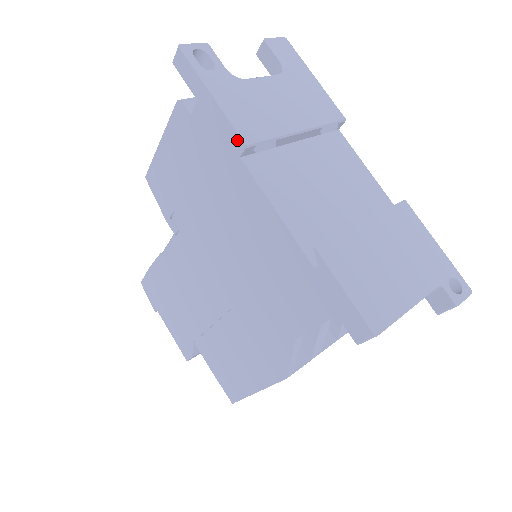
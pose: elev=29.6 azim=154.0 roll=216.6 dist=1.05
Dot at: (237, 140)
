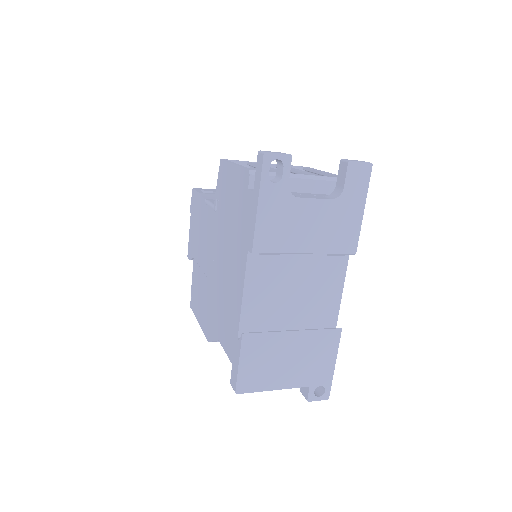
Dot at: (251, 243)
